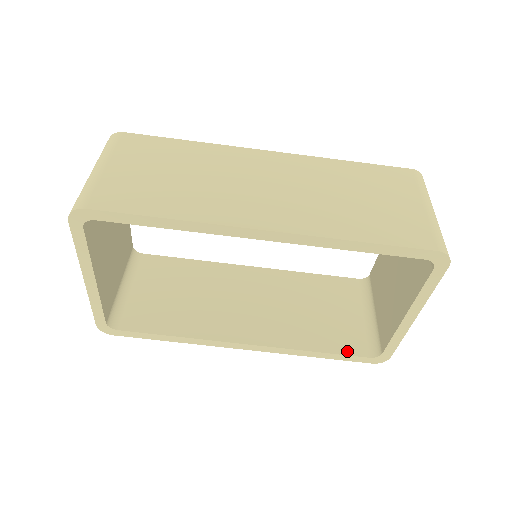
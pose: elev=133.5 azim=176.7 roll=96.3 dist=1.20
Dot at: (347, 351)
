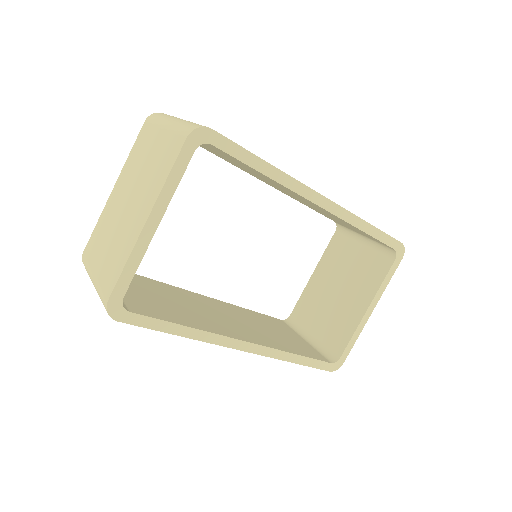
Dot at: (316, 357)
